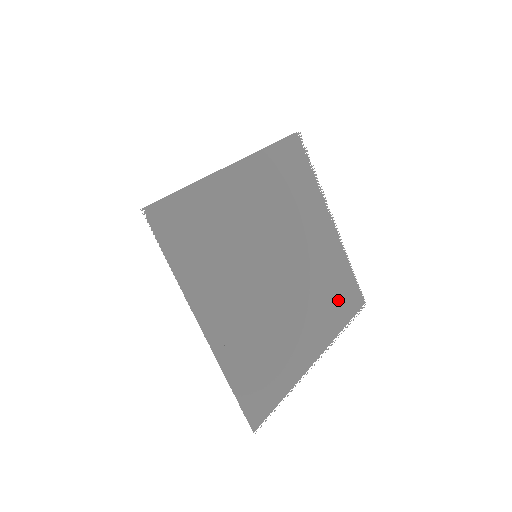
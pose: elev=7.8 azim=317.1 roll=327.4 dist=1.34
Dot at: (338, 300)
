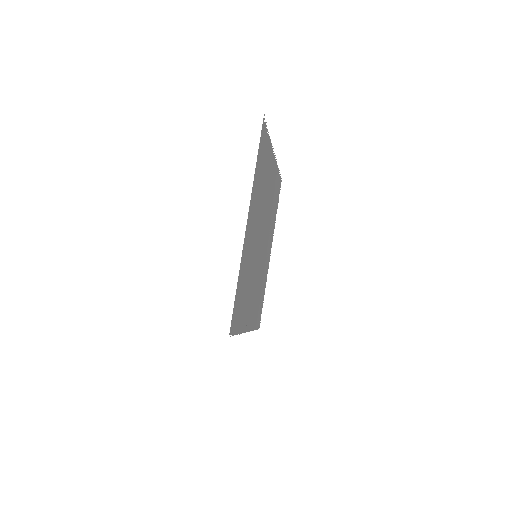
Dot at: occluded
